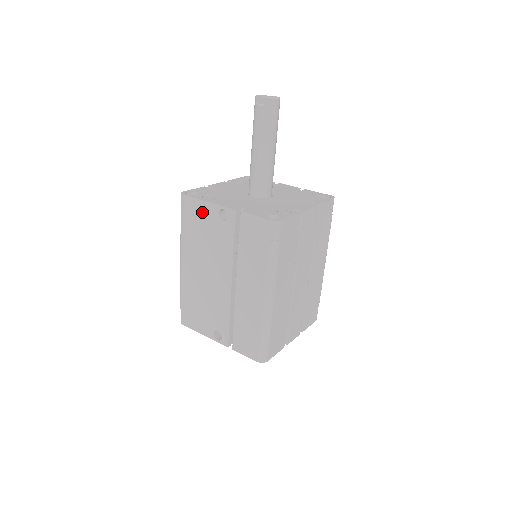
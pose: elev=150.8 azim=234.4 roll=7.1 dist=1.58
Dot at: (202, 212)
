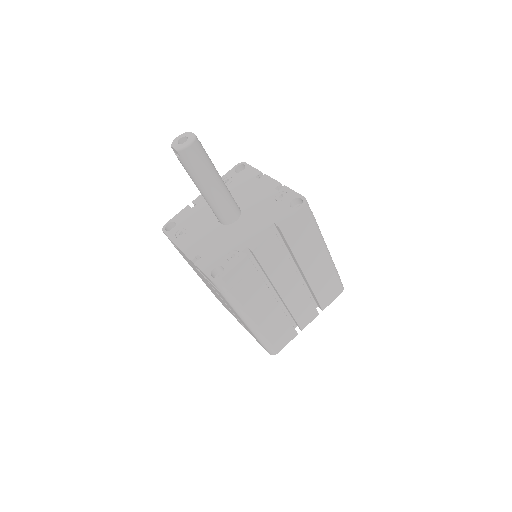
Dot at: occluded
